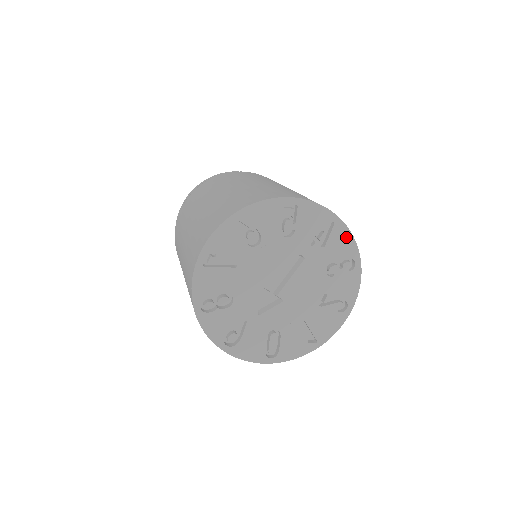
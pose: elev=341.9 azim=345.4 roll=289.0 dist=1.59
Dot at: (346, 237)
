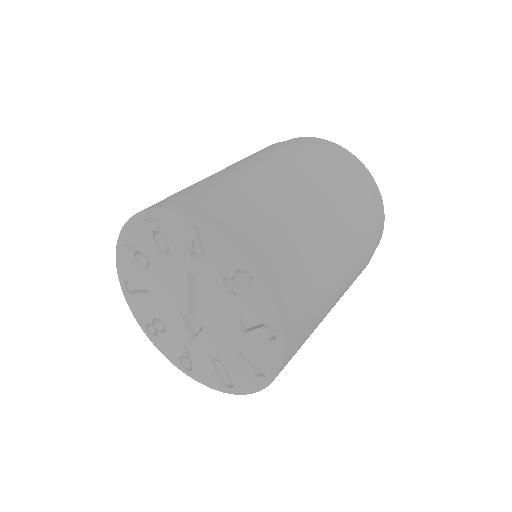
Dot at: (221, 242)
